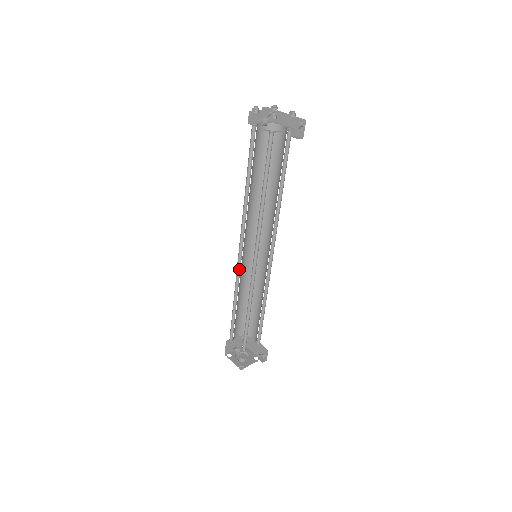
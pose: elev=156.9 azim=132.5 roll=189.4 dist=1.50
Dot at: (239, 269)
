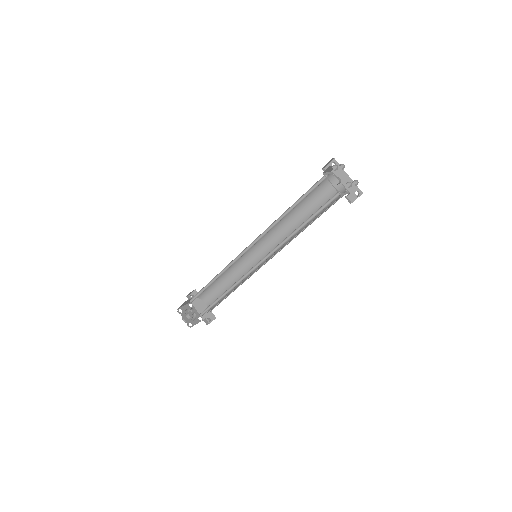
Dot at: (236, 259)
